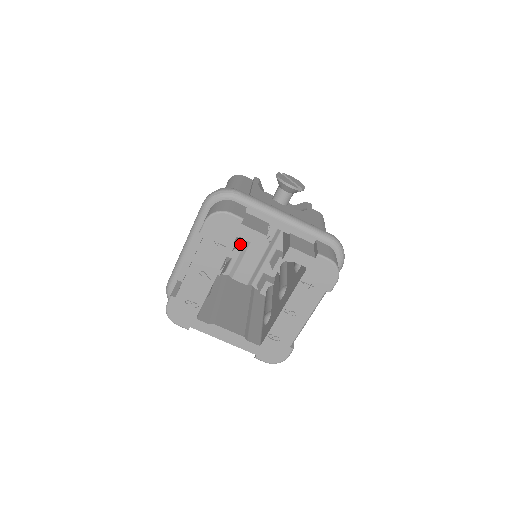
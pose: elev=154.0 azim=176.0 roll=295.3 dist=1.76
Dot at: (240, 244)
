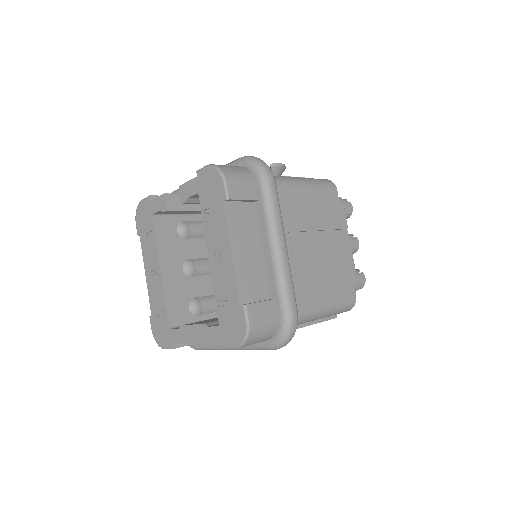
Dot at: occluded
